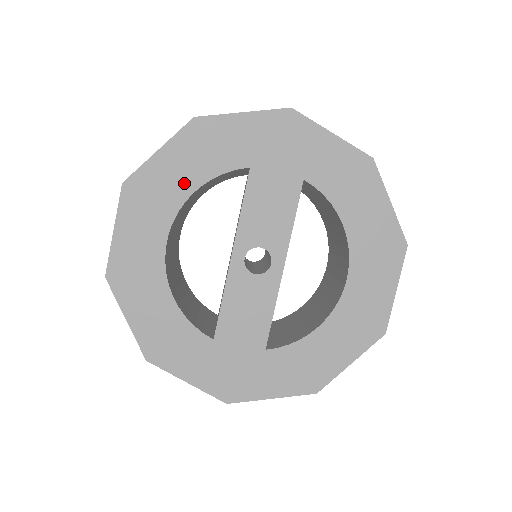
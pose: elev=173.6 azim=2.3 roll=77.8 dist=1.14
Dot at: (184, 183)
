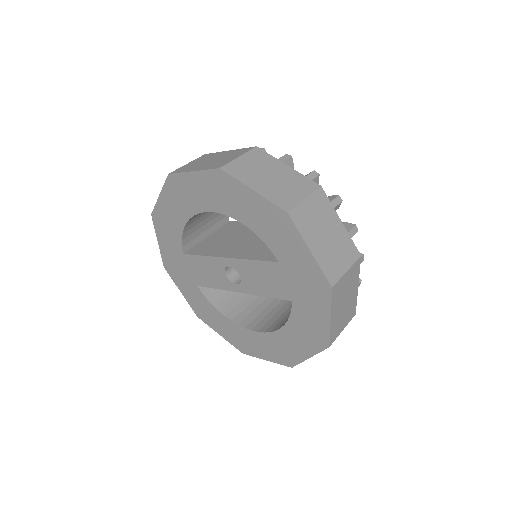
Dot at: (245, 216)
